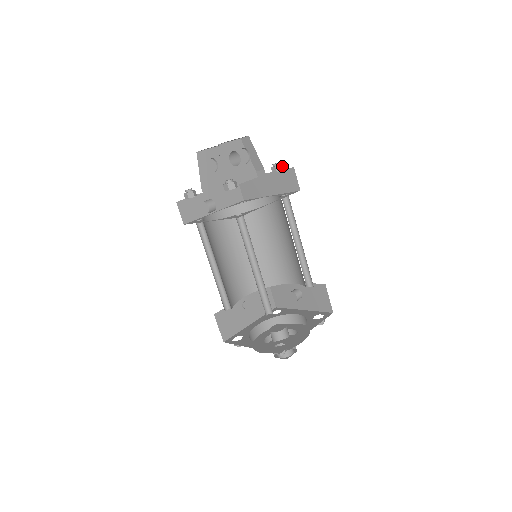
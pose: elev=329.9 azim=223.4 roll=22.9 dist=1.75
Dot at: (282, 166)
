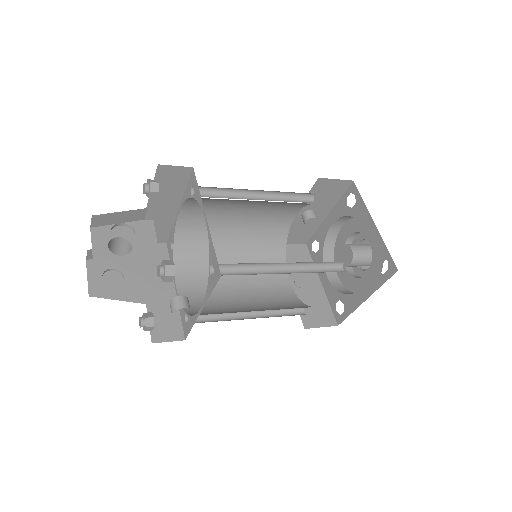
Dot at: (151, 181)
